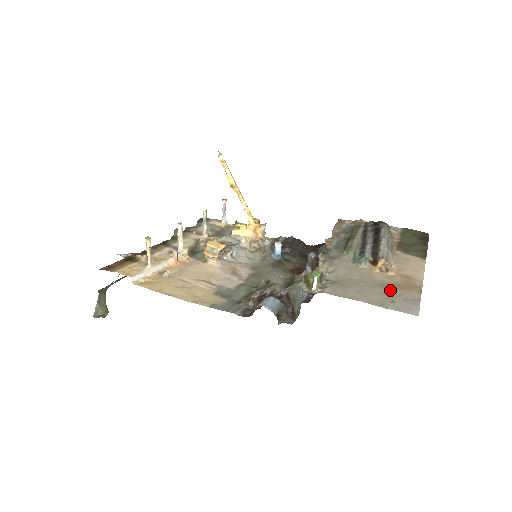
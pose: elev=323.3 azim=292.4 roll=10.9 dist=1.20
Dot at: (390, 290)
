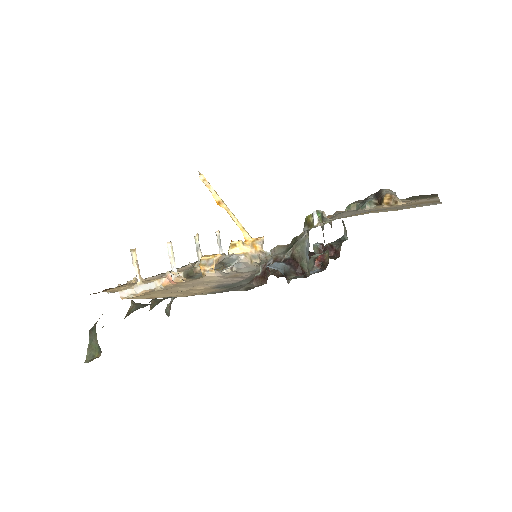
Dot at: (403, 207)
